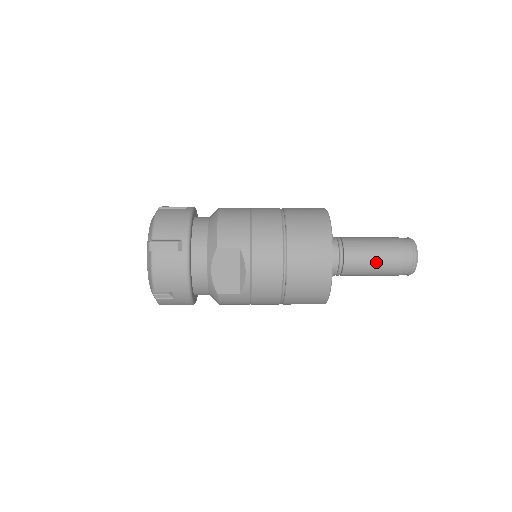
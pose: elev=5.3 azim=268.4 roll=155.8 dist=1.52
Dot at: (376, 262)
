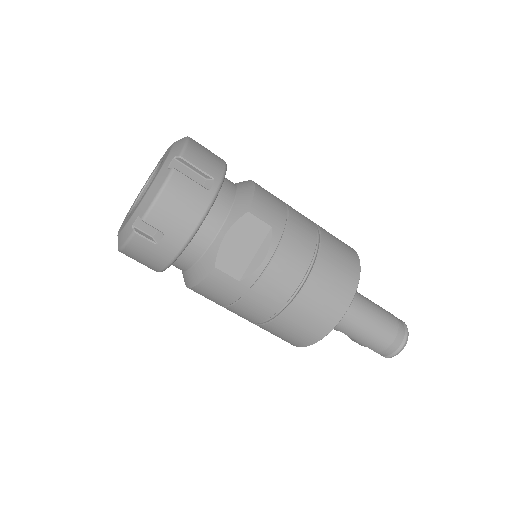
Dot at: (373, 325)
